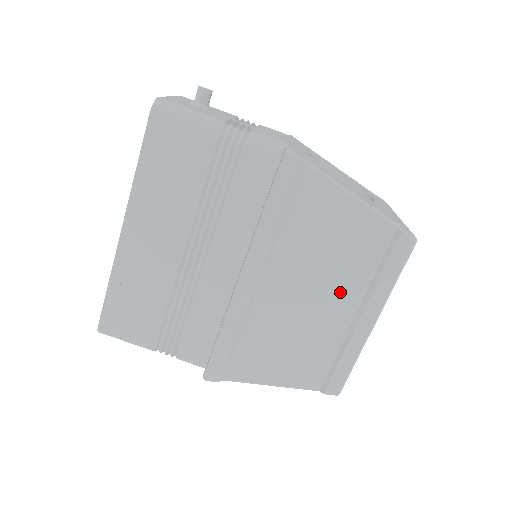
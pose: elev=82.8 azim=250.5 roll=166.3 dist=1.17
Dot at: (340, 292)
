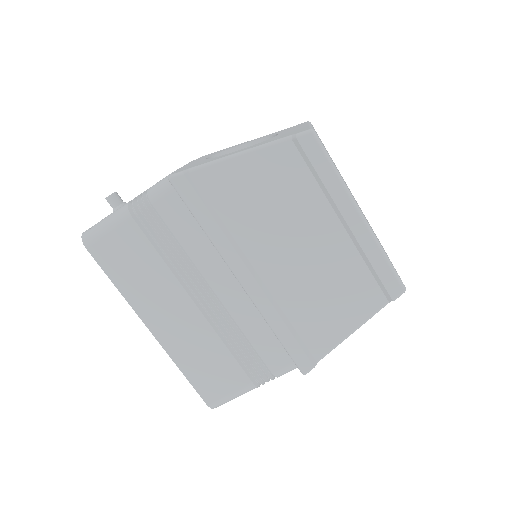
Dot at: (312, 221)
